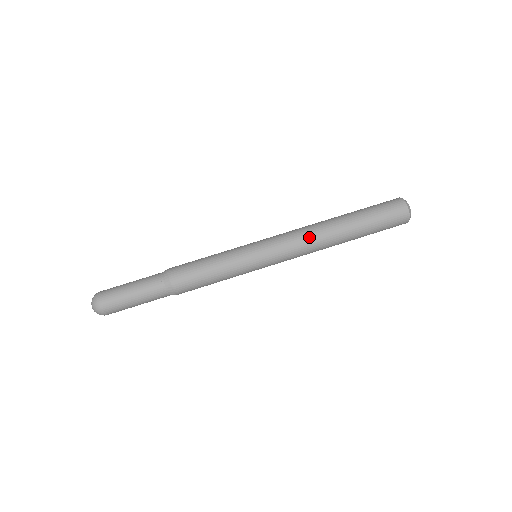
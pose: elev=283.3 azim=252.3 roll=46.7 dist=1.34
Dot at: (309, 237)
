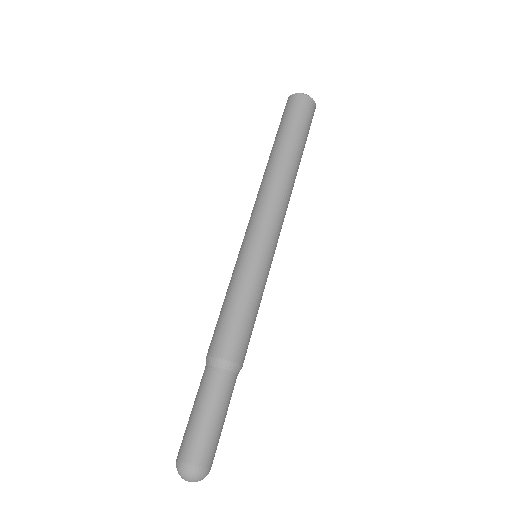
Dot at: (283, 194)
